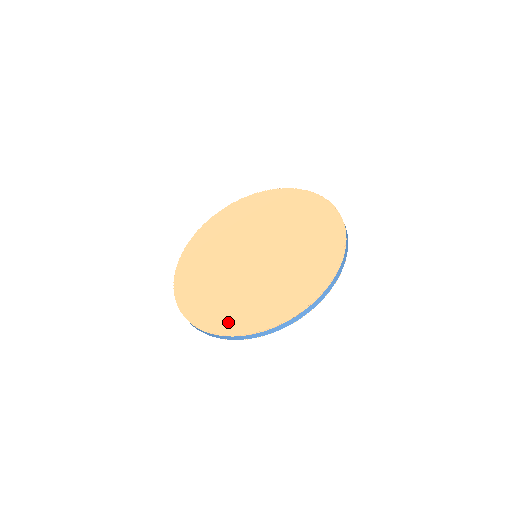
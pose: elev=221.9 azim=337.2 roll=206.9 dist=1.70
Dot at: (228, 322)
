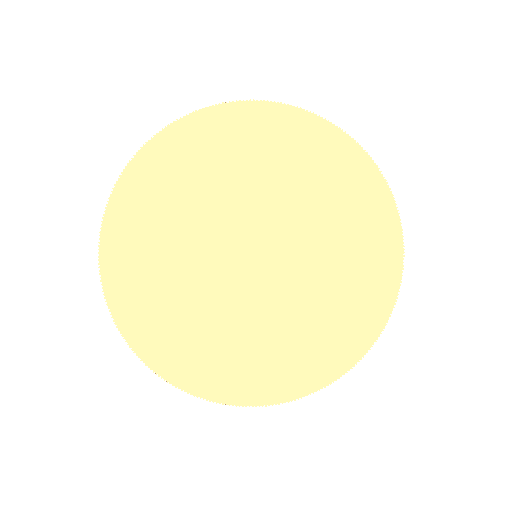
Dot at: (190, 370)
